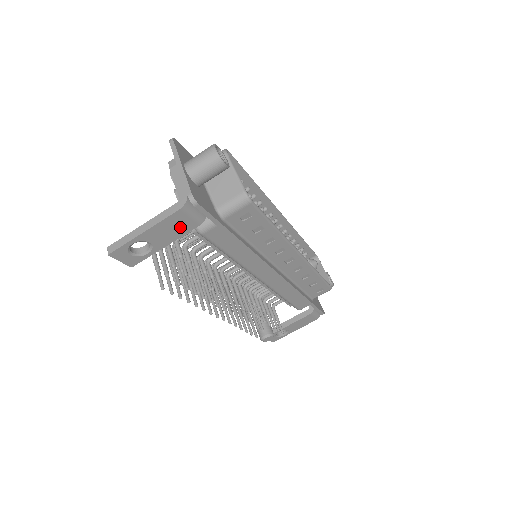
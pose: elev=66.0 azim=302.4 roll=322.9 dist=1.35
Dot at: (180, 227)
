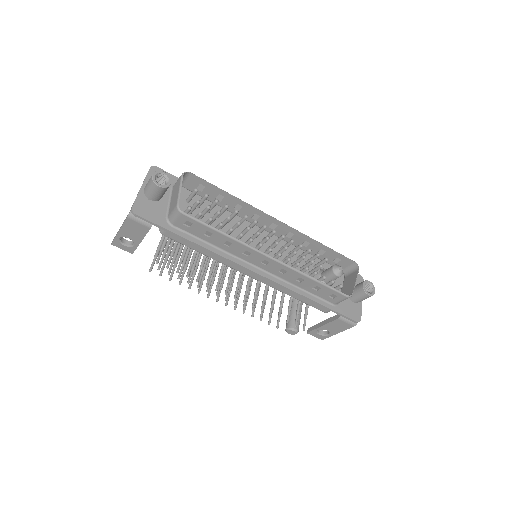
Dot at: (138, 229)
